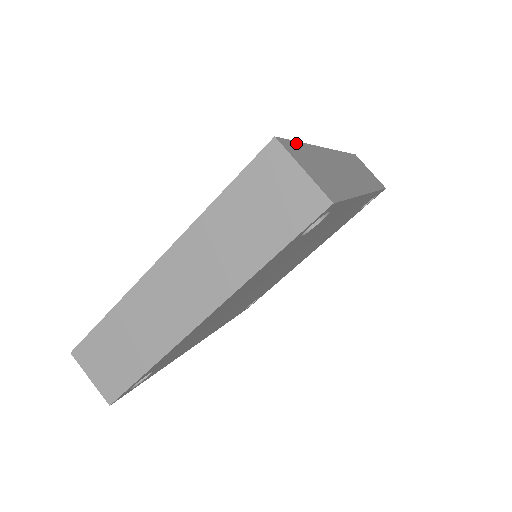
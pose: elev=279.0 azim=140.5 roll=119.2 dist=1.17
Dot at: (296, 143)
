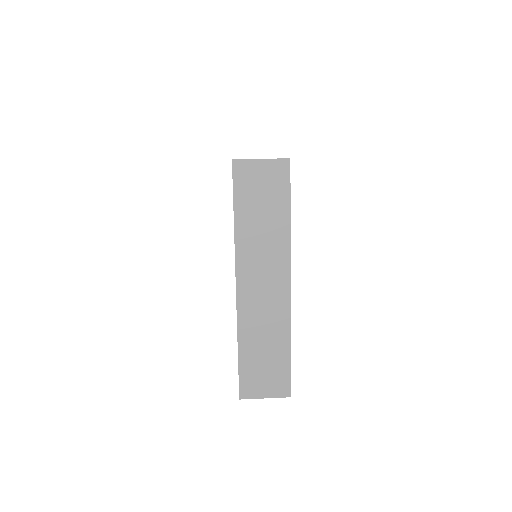
Dot at: occluded
